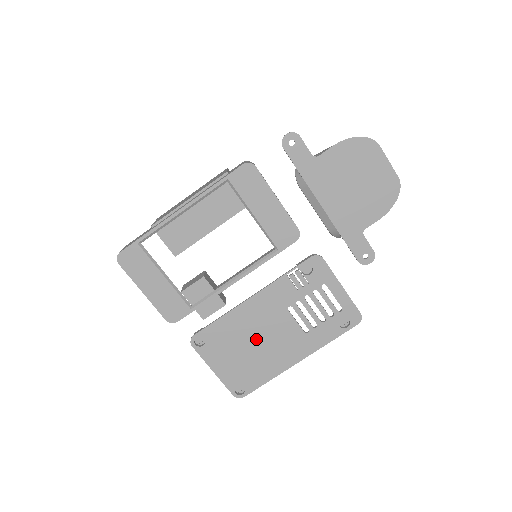
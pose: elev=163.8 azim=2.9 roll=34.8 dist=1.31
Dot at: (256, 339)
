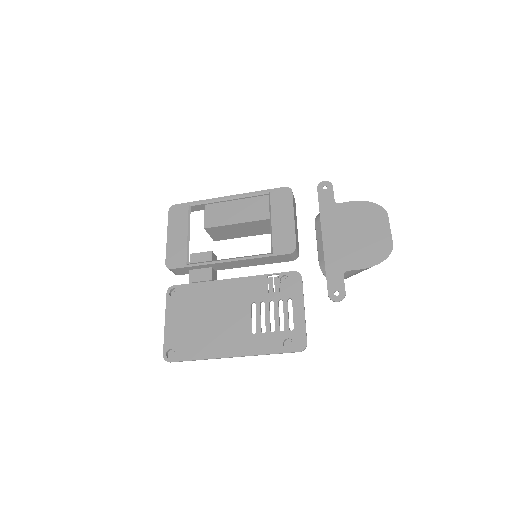
Dot at: (213, 315)
